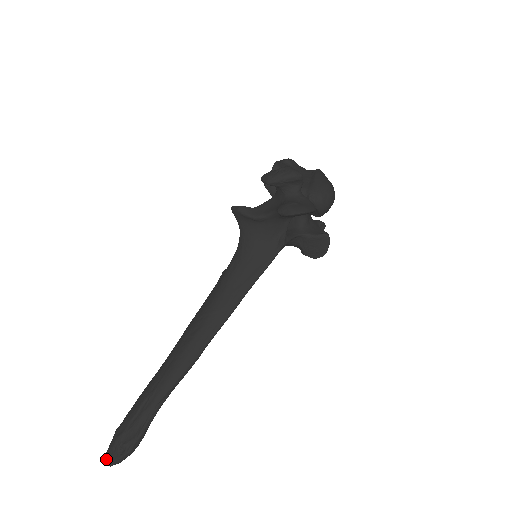
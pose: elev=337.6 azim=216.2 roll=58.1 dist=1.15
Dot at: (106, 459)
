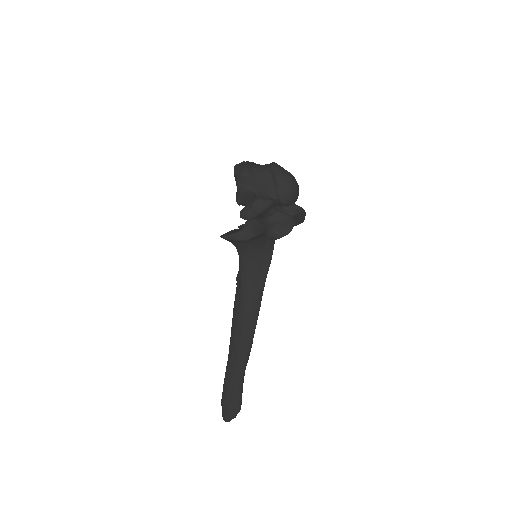
Dot at: (225, 420)
